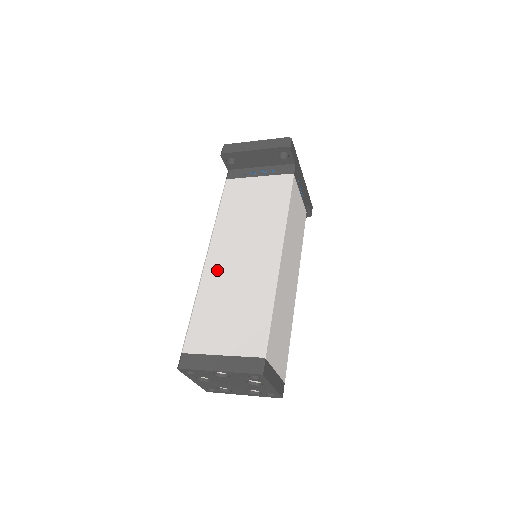
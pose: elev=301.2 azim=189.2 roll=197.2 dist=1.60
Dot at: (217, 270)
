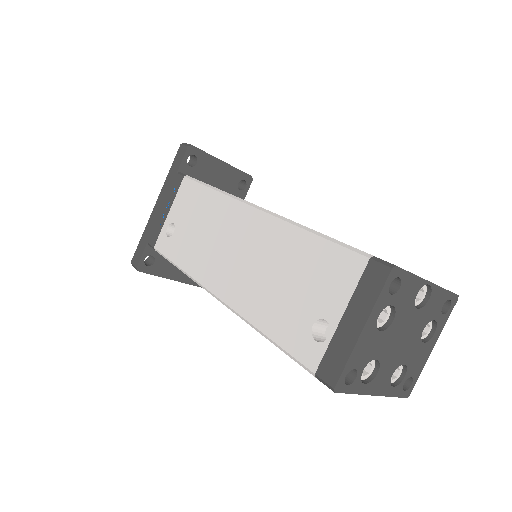
Dot at: occluded
